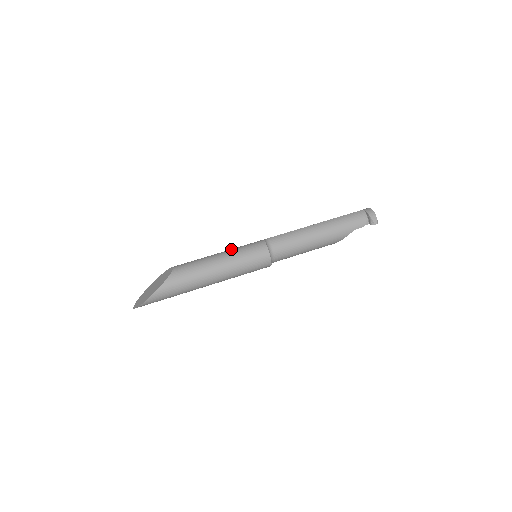
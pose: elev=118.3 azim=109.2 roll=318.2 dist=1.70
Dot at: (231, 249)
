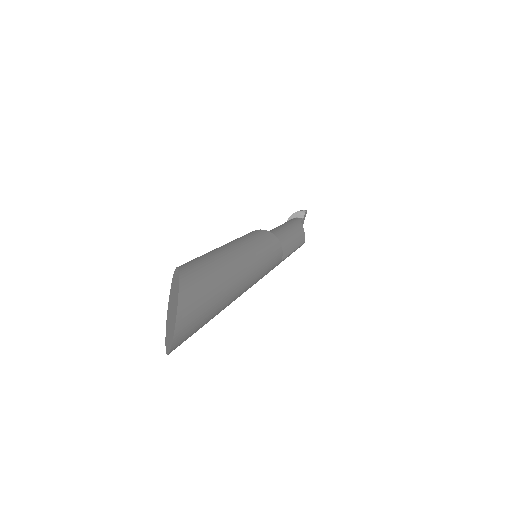
Dot at: occluded
